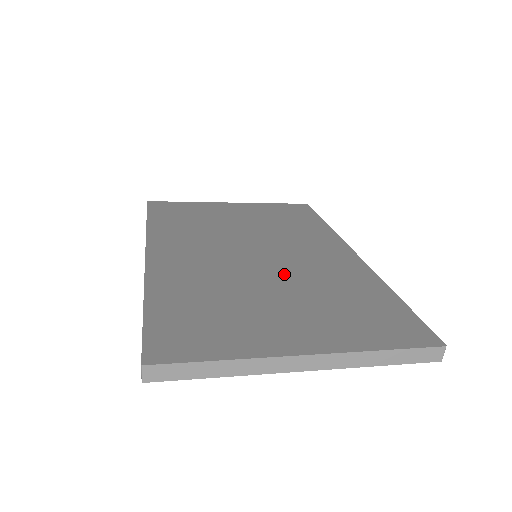
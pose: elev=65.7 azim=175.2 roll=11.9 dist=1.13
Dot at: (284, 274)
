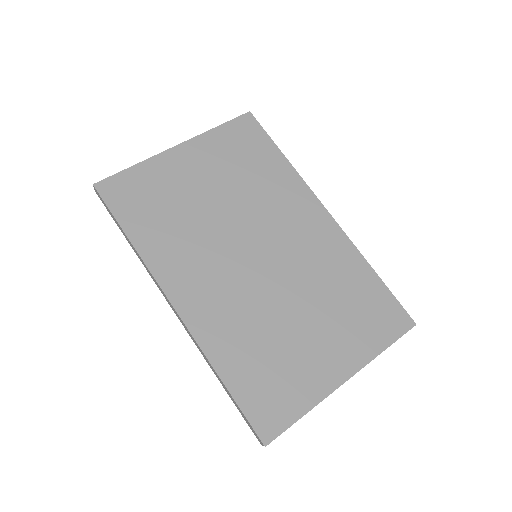
Dot at: (292, 281)
